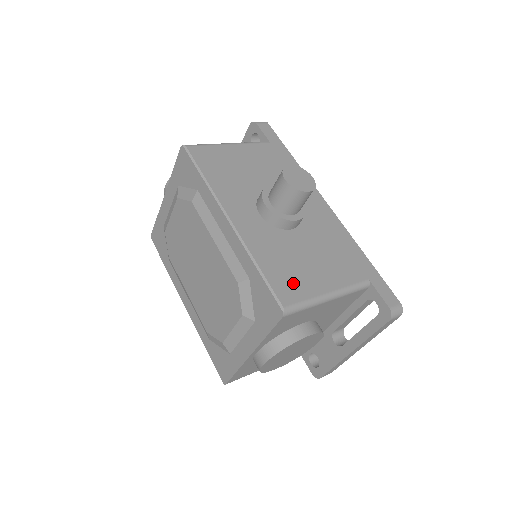
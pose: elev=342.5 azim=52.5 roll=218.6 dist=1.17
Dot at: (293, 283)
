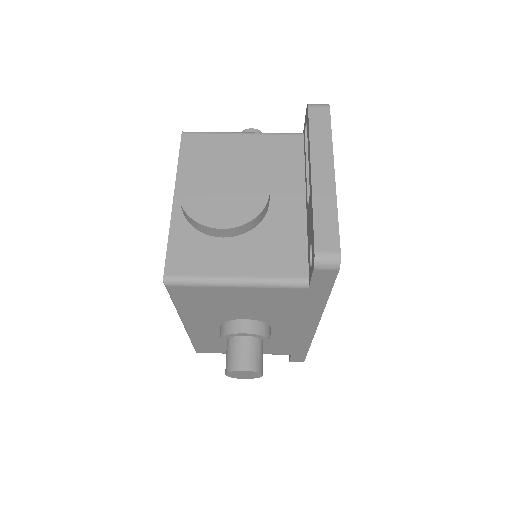
Dot at: (216, 349)
